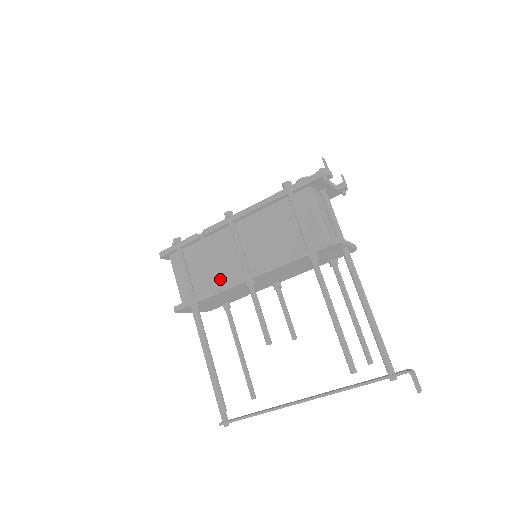
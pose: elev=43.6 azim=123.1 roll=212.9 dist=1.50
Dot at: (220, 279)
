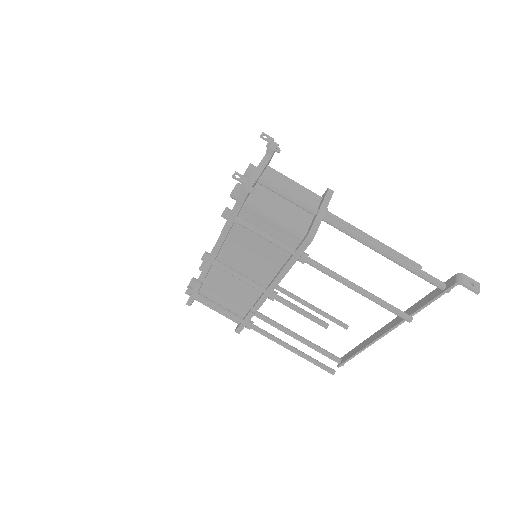
Dot at: (247, 300)
